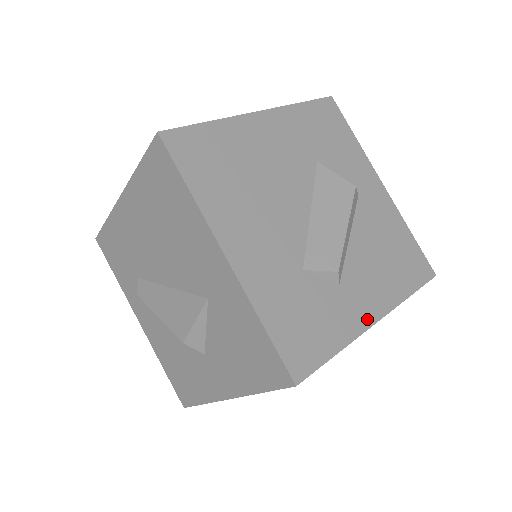
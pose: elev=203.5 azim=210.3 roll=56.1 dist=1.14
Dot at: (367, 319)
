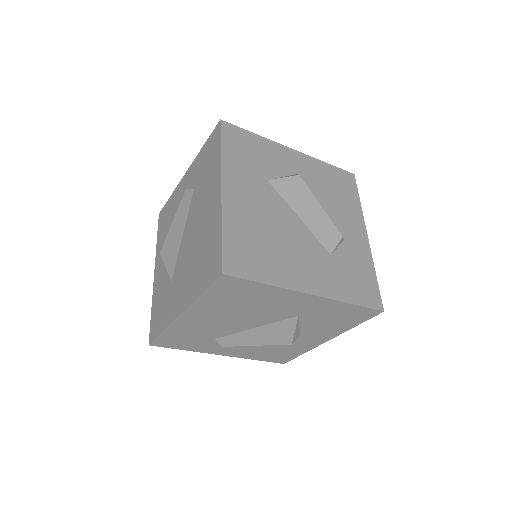
Dot at: (365, 242)
